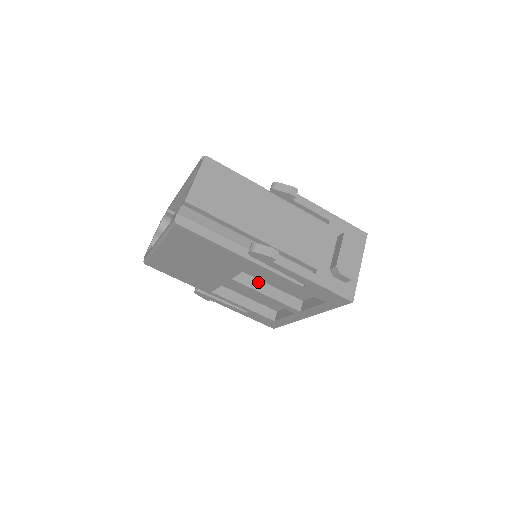
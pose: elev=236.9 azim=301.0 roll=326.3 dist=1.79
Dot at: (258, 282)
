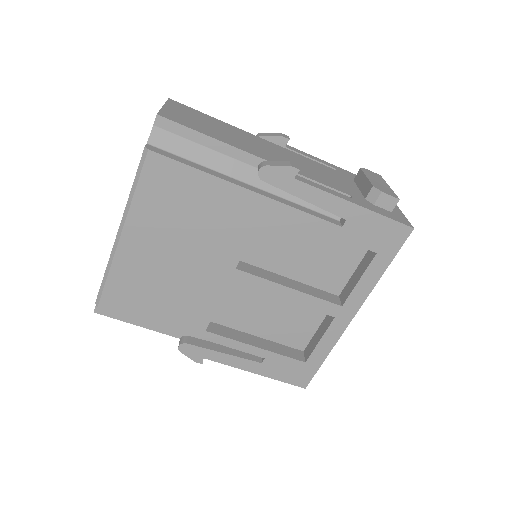
Dot at: (272, 274)
